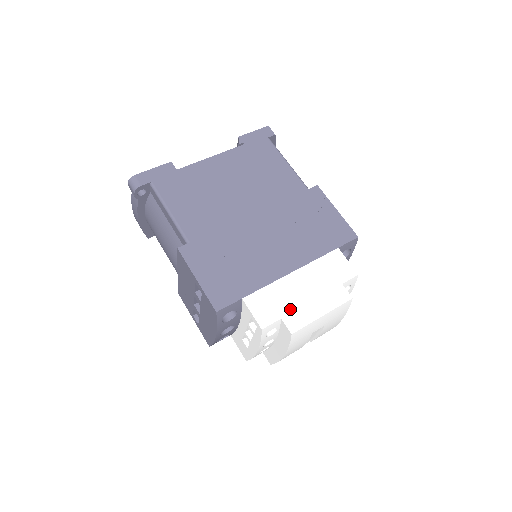
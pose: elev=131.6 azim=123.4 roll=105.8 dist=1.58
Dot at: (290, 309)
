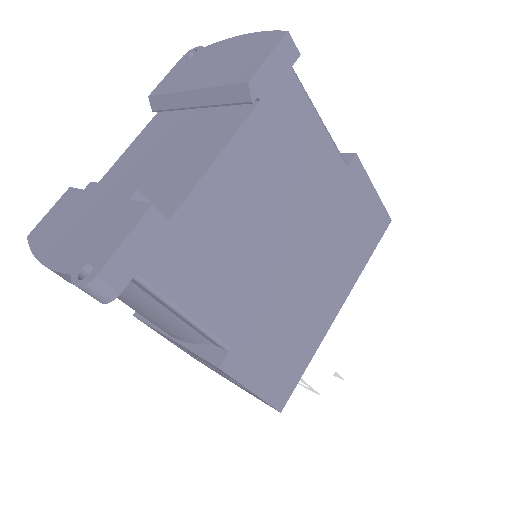
Dot at: (342, 355)
